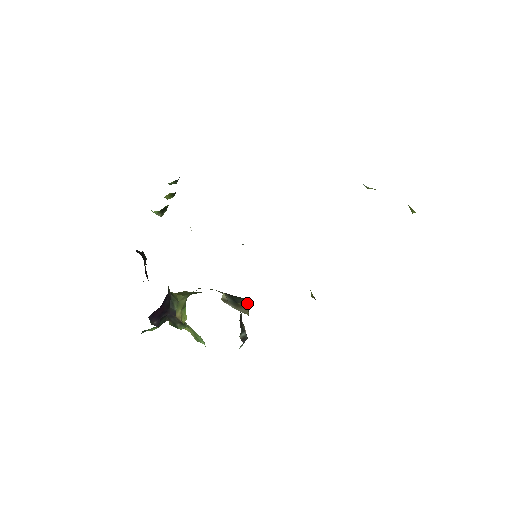
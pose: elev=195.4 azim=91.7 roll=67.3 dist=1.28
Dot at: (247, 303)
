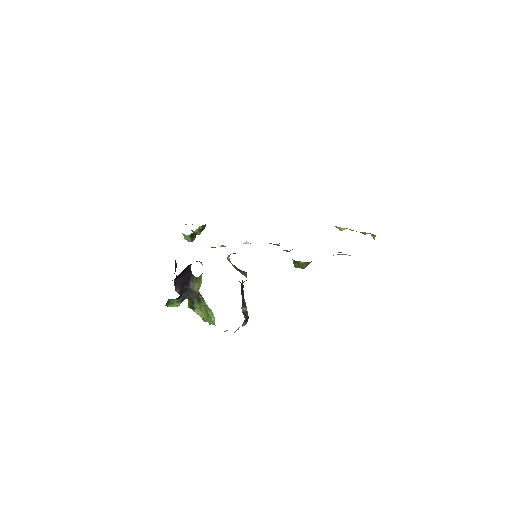
Dot at: occluded
